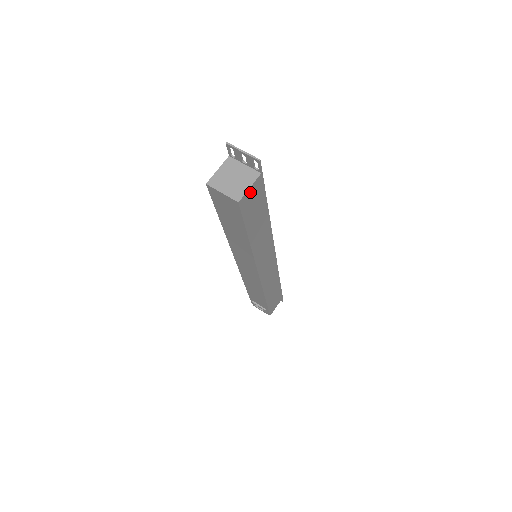
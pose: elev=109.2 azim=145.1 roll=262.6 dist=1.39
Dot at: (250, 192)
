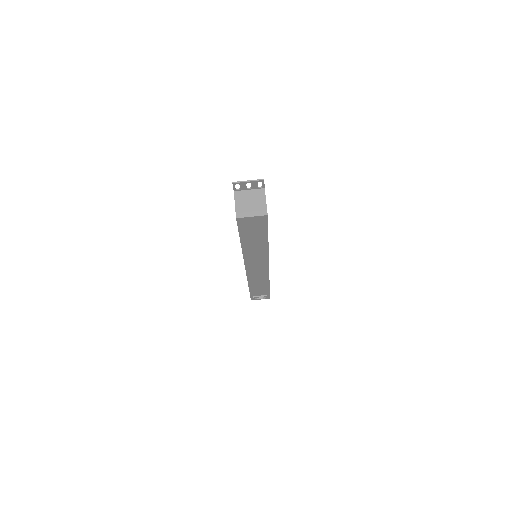
Dot at: (266, 205)
